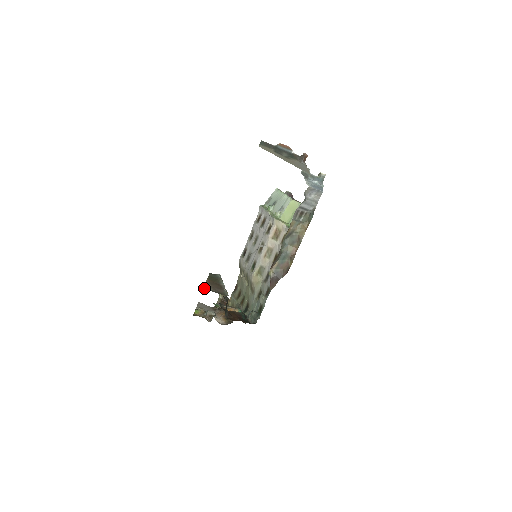
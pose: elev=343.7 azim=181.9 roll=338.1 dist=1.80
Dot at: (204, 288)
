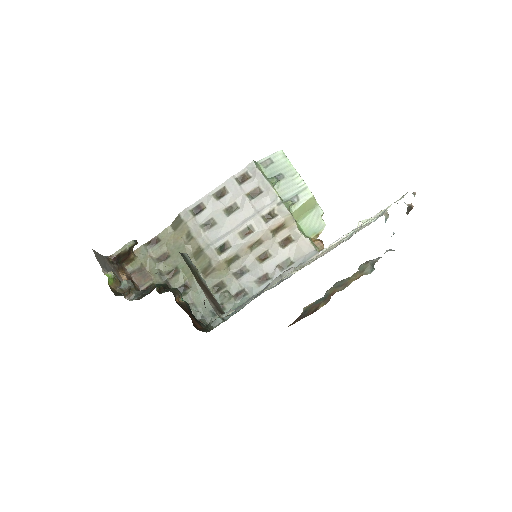
Dot at: (214, 309)
